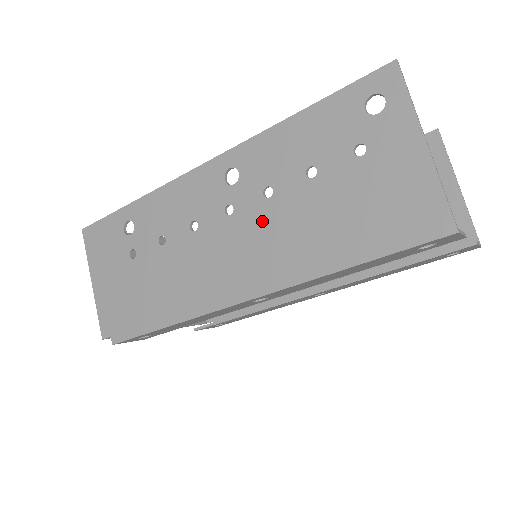
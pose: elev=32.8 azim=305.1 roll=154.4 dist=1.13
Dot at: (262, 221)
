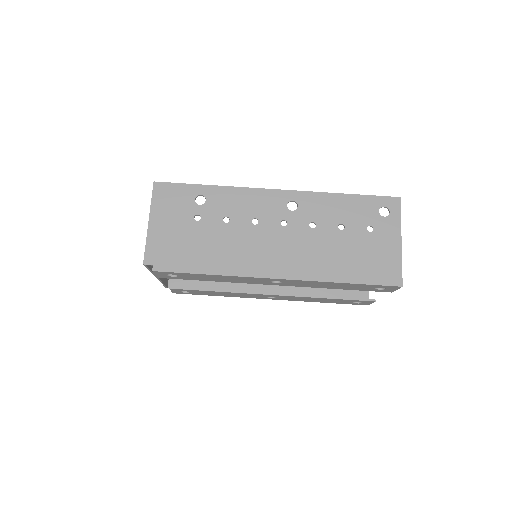
Dot at: (304, 239)
